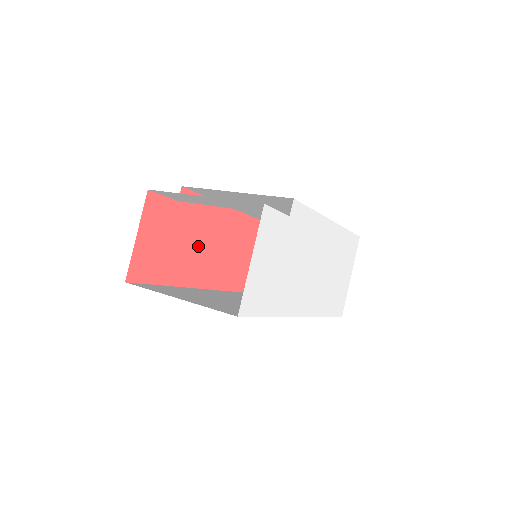
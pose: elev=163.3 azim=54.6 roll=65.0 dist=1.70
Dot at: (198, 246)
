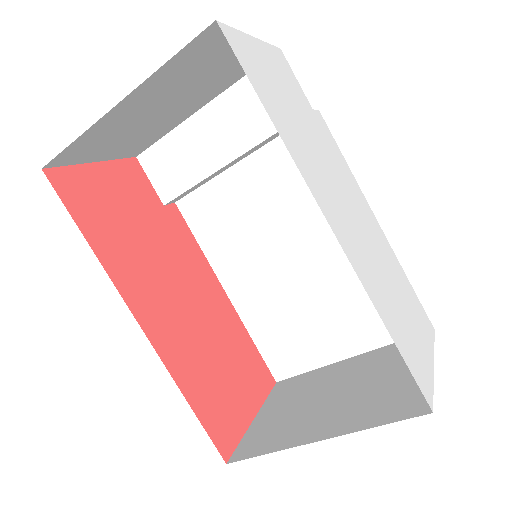
Dot at: (166, 275)
